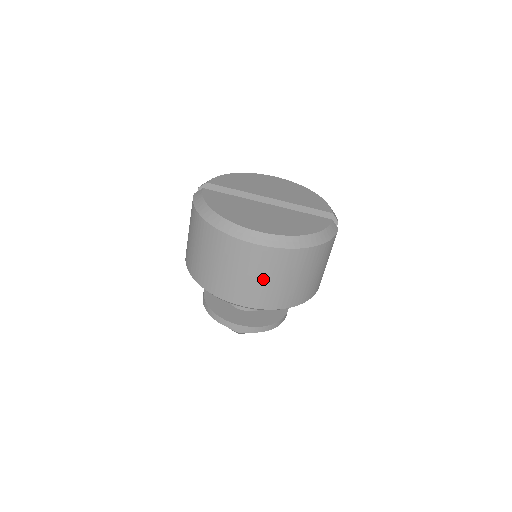
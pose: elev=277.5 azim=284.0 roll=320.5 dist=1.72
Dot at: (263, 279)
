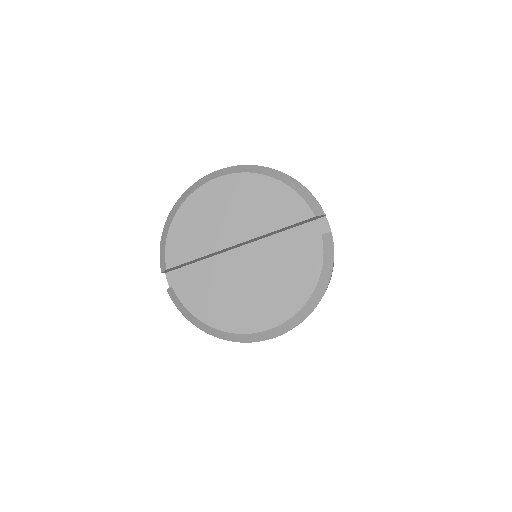
Dot at: occluded
